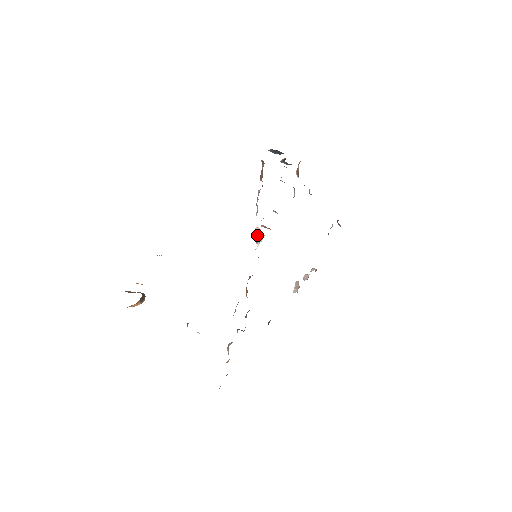
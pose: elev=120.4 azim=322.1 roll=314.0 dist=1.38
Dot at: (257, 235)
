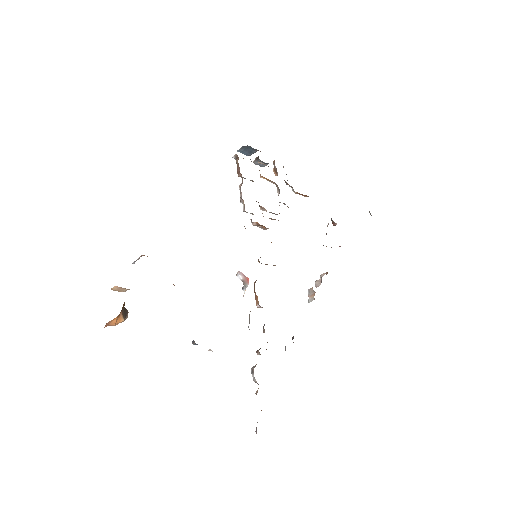
Dot at: (241, 280)
